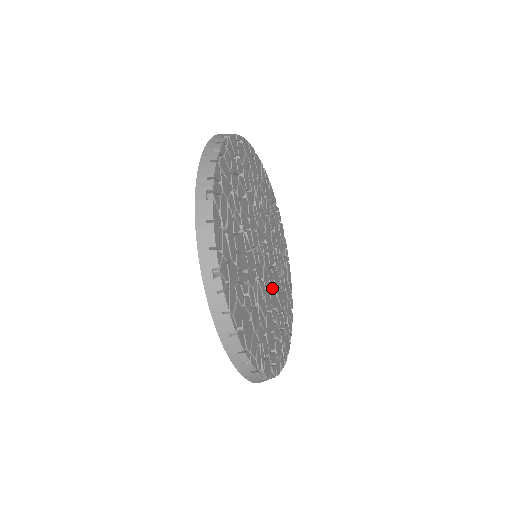
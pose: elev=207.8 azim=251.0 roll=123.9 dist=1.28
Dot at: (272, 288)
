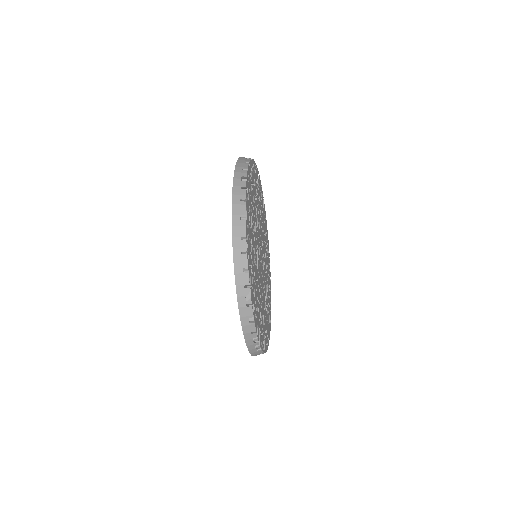
Dot at: (261, 287)
